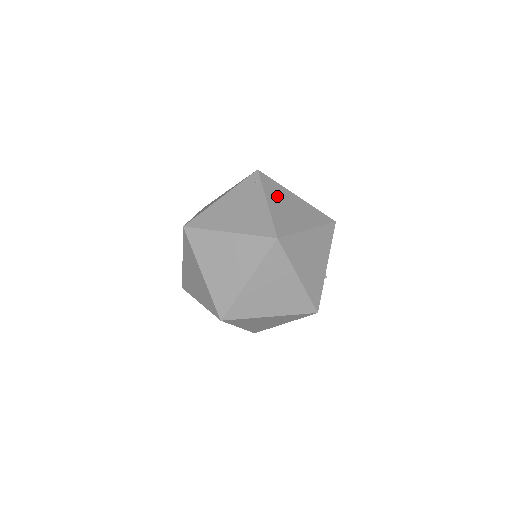
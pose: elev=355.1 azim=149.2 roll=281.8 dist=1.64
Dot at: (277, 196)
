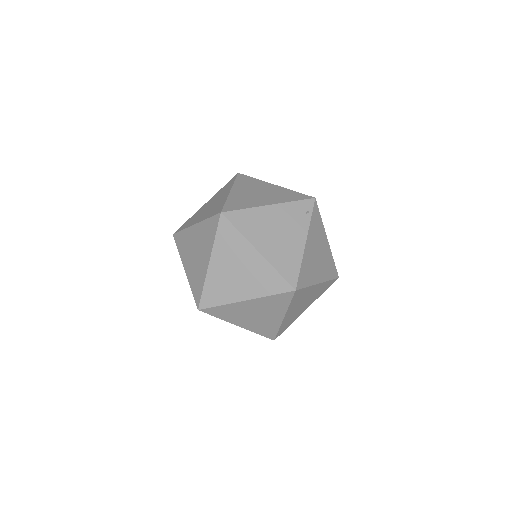
Dot at: (315, 237)
